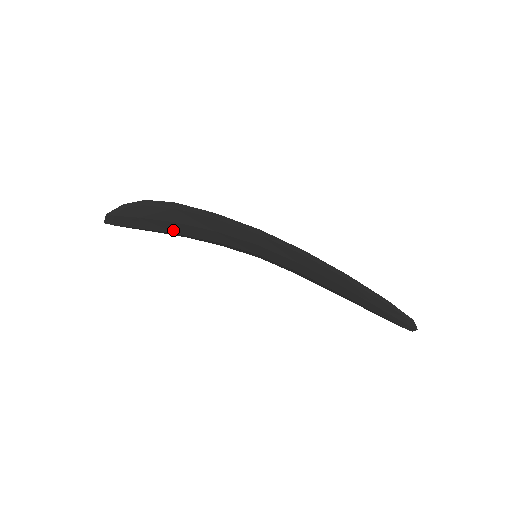
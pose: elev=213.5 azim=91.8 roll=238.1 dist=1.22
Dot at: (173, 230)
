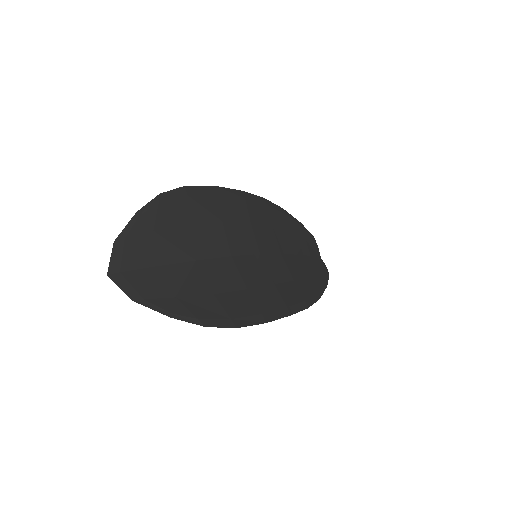
Dot at: (195, 271)
